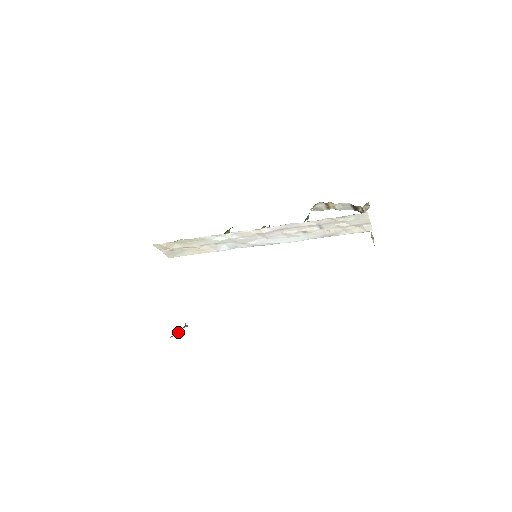
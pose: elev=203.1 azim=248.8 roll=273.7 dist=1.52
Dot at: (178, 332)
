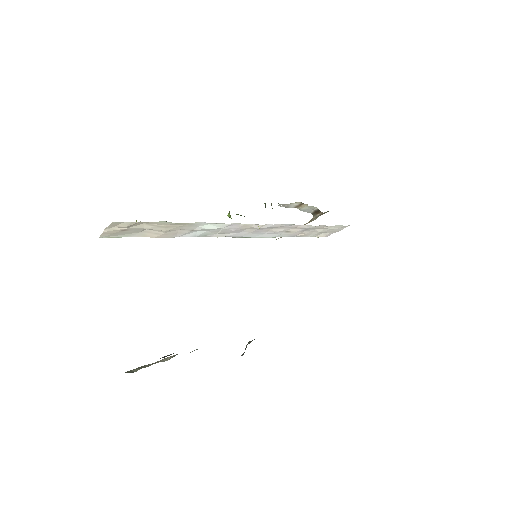
Dot at: occluded
